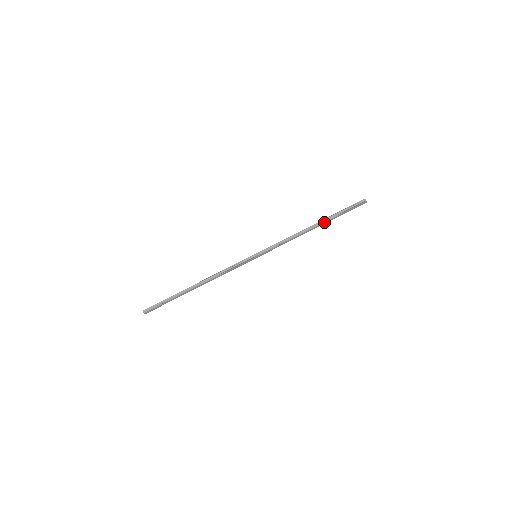
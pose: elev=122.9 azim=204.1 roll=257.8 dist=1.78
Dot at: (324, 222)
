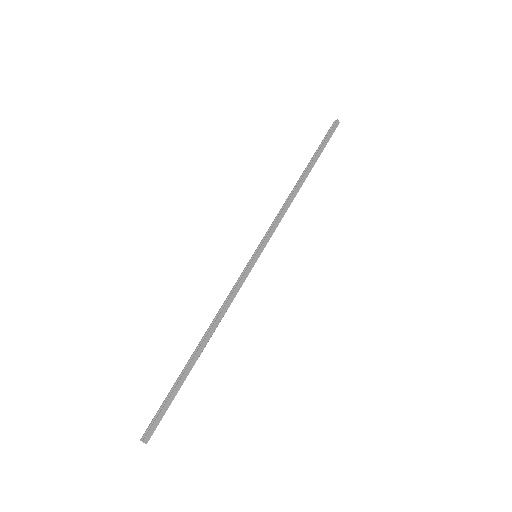
Dot at: (309, 168)
